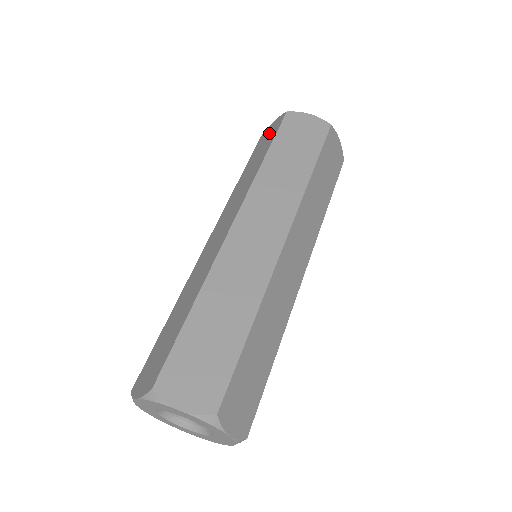
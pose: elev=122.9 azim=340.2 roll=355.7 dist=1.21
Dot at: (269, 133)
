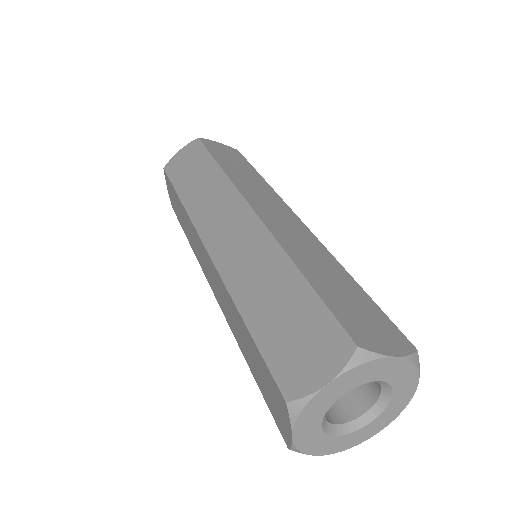
Dot at: (171, 194)
